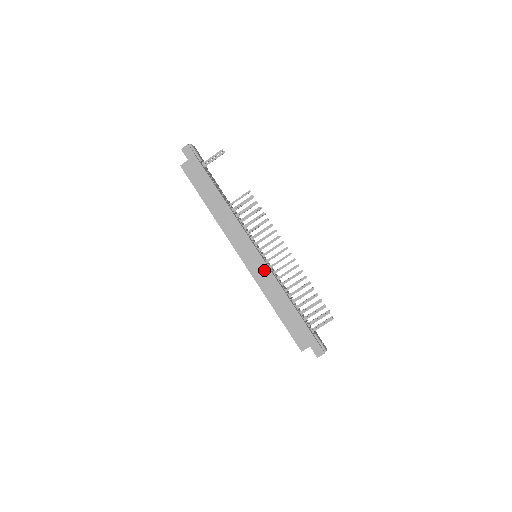
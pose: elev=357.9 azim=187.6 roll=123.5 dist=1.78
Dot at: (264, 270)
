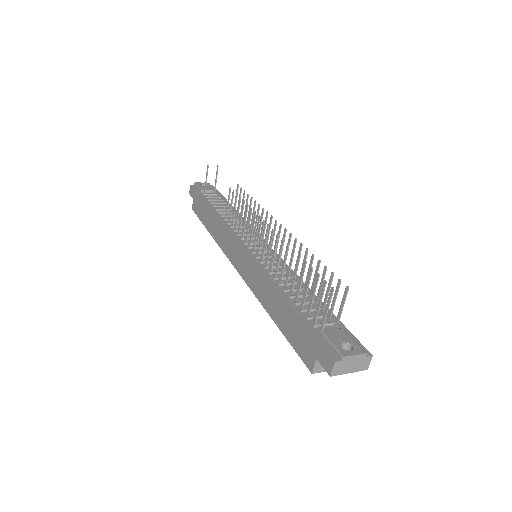
Dot at: (250, 268)
